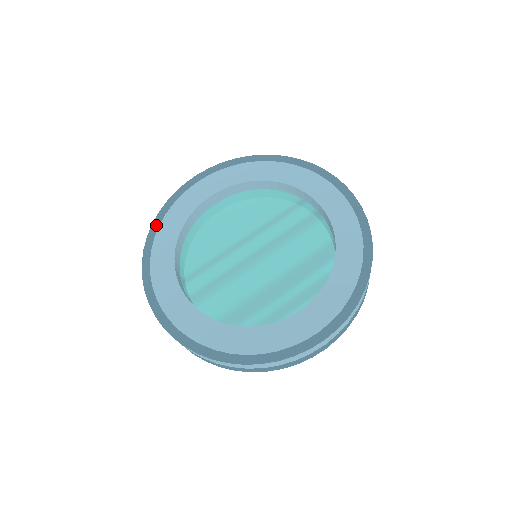
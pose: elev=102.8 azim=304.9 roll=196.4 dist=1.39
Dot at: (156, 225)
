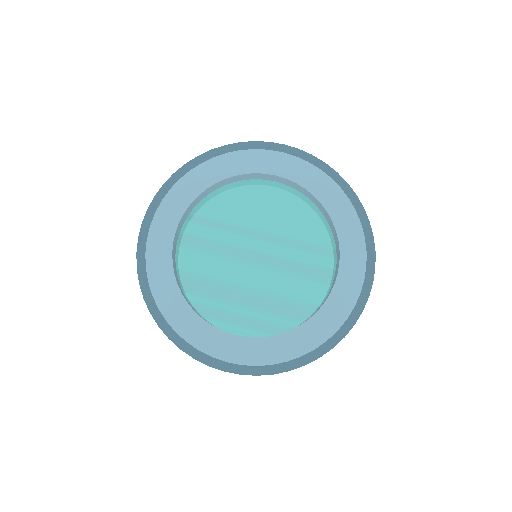
Dot at: (214, 153)
